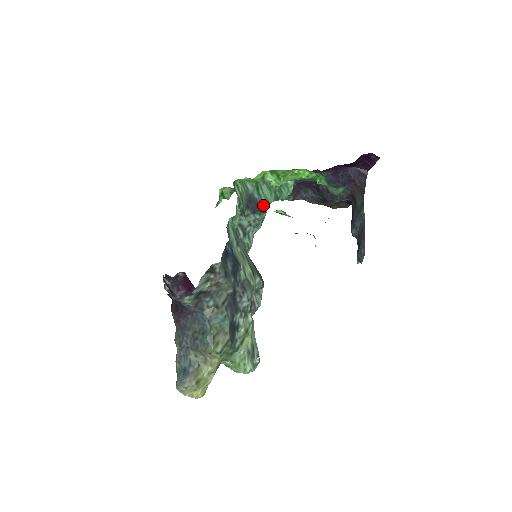
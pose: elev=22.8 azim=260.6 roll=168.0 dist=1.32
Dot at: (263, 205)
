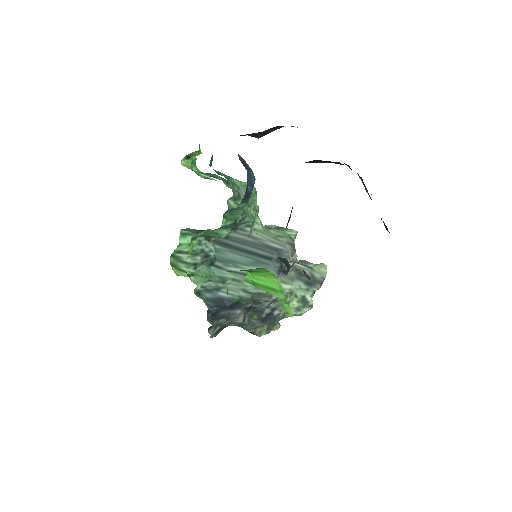
Dot at: occluded
